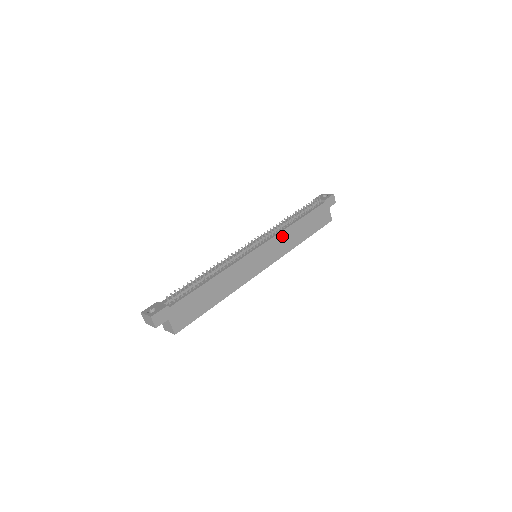
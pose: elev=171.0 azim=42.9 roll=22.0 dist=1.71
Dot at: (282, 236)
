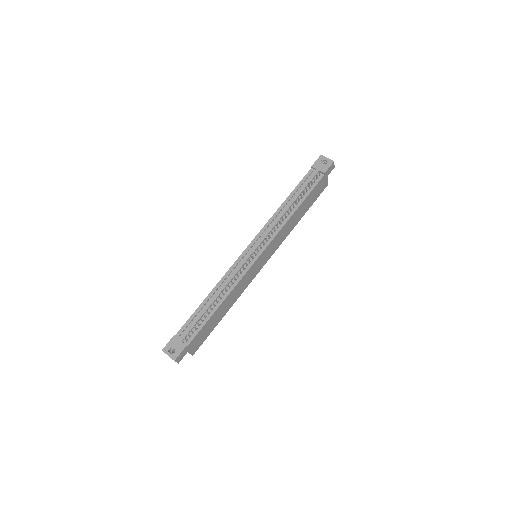
Dot at: (281, 231)
